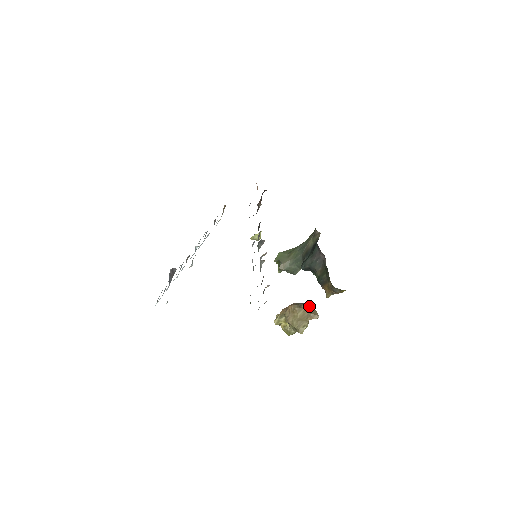
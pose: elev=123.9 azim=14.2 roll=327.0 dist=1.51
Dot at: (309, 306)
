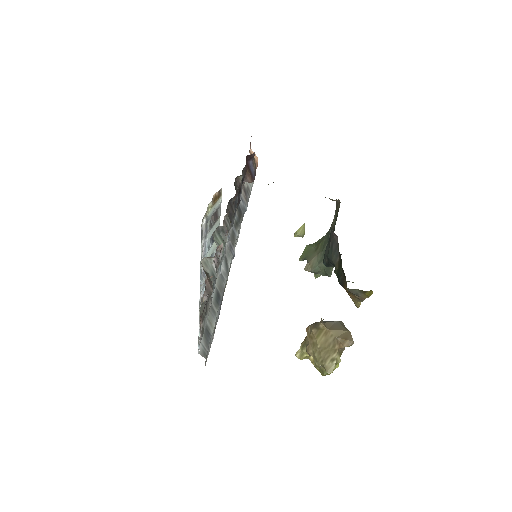
Dot at: (339, 325)
